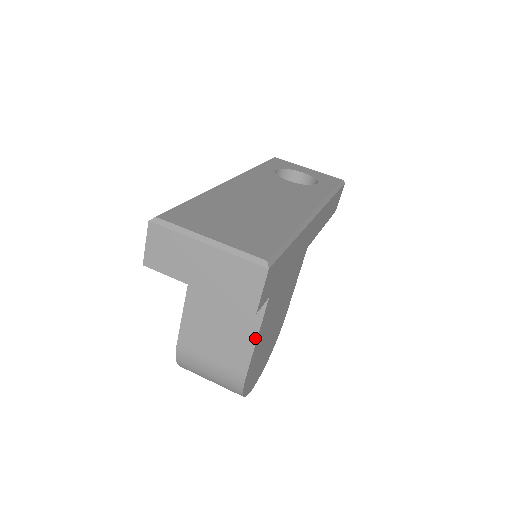
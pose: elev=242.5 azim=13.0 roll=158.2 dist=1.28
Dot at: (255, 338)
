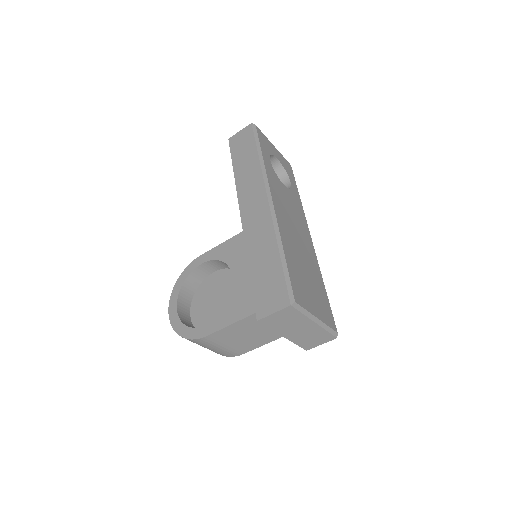
Dot at: (271, 341)
